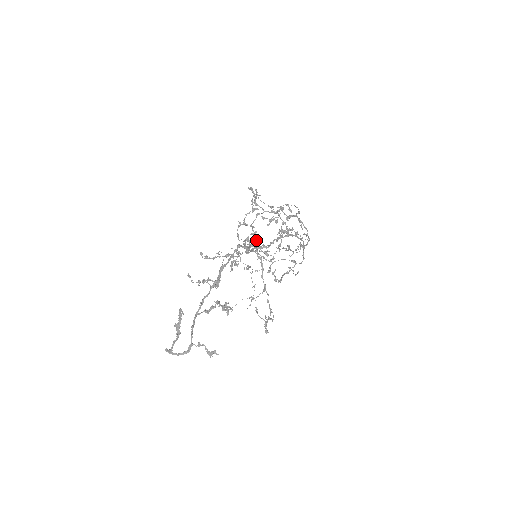
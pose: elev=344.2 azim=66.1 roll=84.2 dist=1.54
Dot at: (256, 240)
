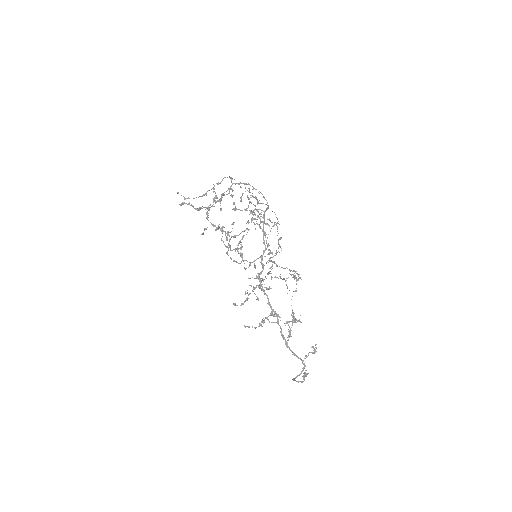
Dot at: (224, 231)
